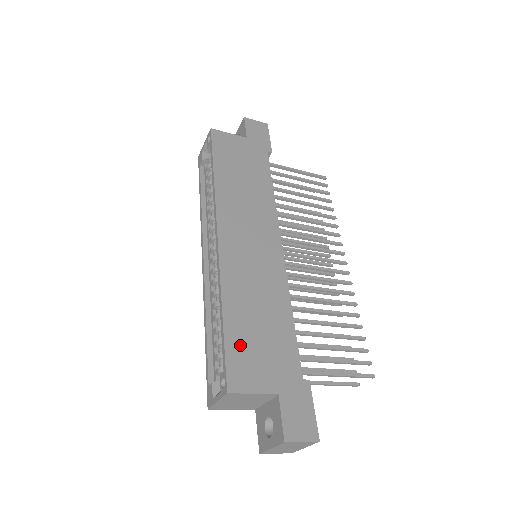
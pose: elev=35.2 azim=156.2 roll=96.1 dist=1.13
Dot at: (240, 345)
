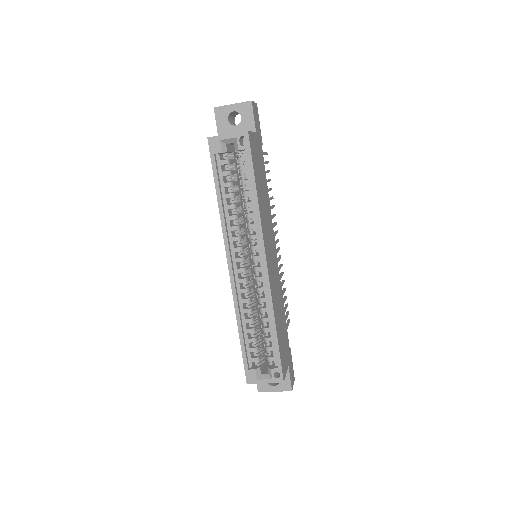
Dot at: (281, 347)
